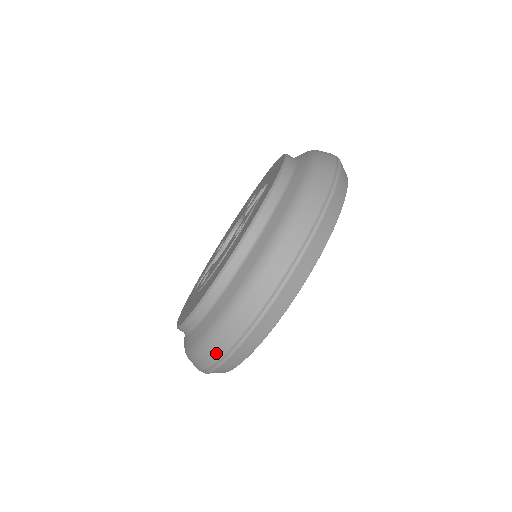
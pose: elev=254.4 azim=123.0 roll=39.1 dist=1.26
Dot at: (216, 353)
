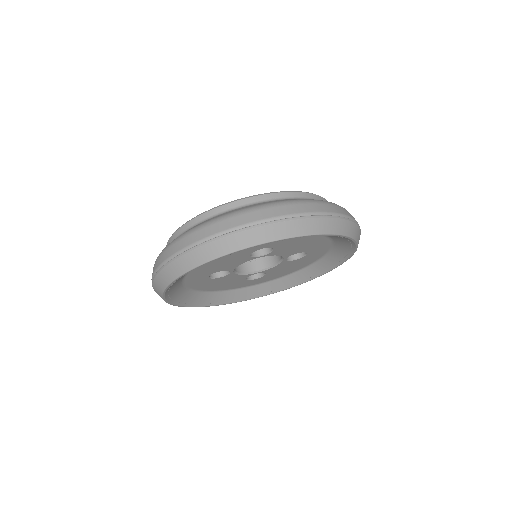
Dot at: (161, 260)
